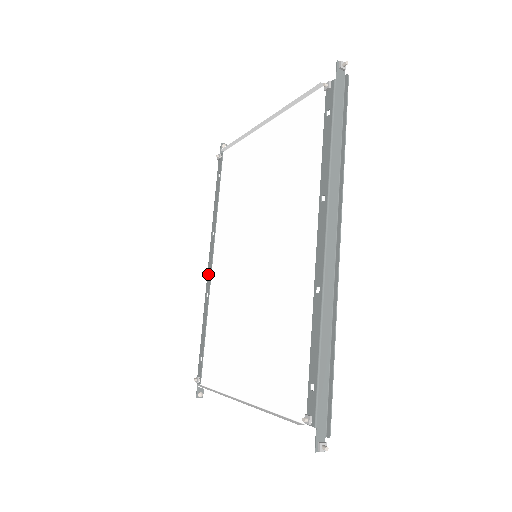
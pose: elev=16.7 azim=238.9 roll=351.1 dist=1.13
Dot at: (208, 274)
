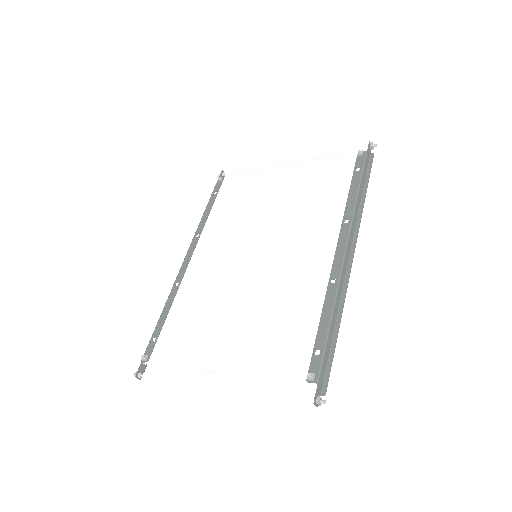
Dot at: (182, 267)
